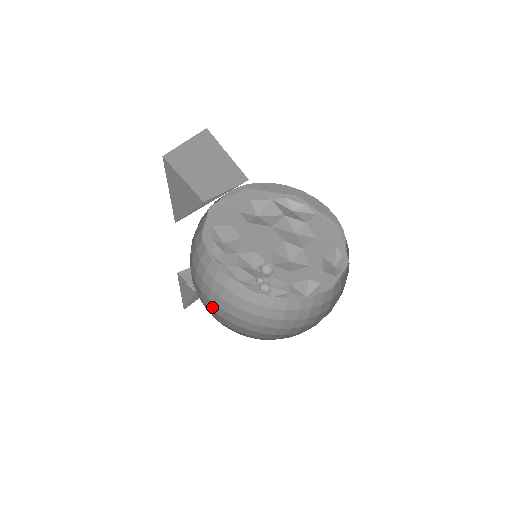
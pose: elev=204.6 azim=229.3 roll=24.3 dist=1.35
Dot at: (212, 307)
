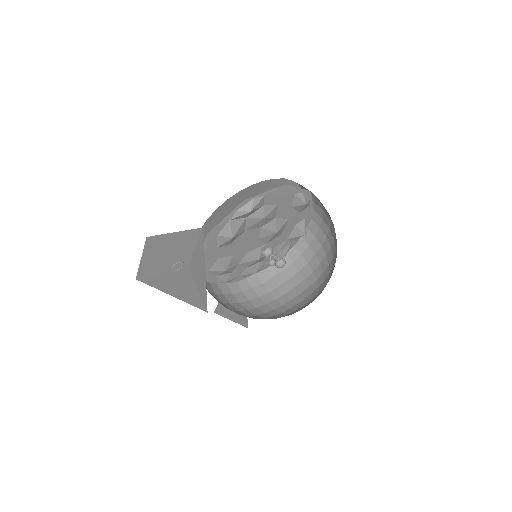
Dot at: (265, 310)
